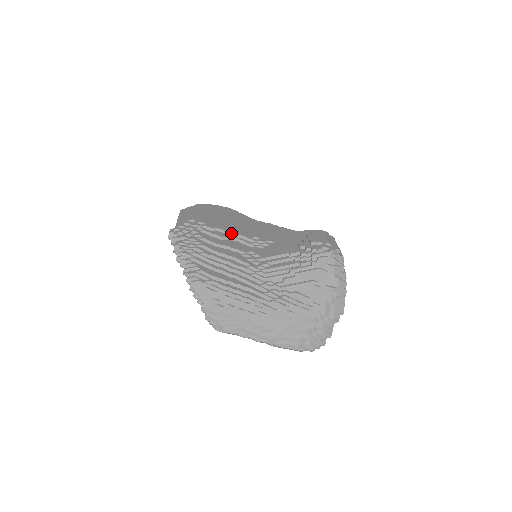
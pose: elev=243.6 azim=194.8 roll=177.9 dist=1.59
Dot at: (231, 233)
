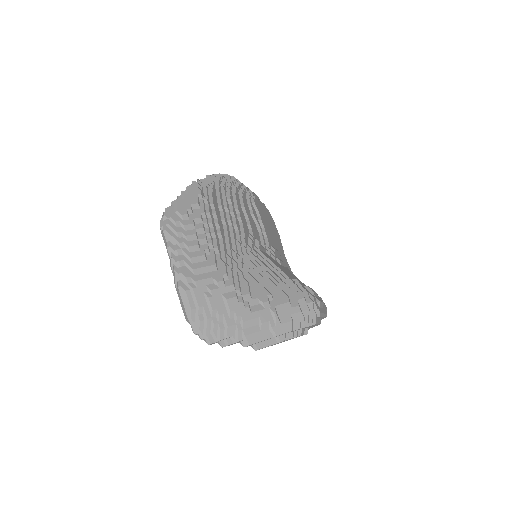
Dot at: (262, 225)
